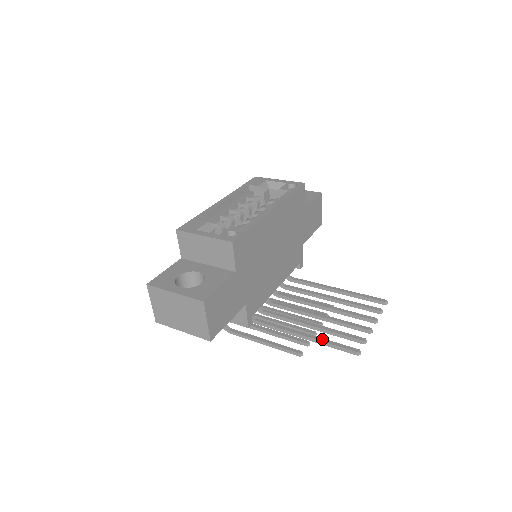
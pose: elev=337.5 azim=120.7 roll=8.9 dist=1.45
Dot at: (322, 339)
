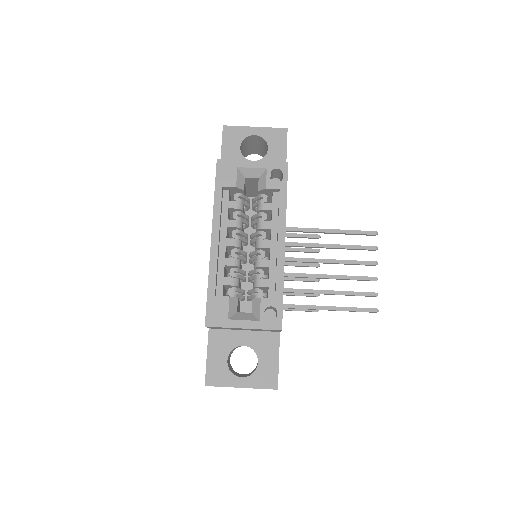
Dot at: (342, 308)
